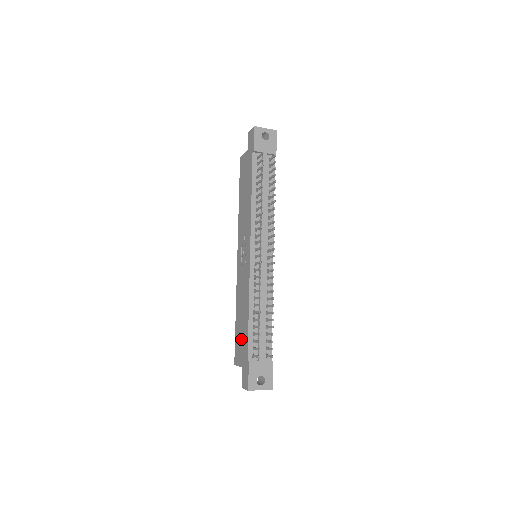
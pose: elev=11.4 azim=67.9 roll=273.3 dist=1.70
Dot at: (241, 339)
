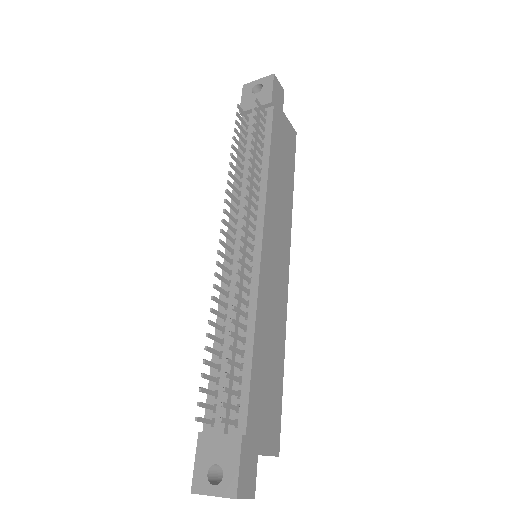
Dot at: occluded
